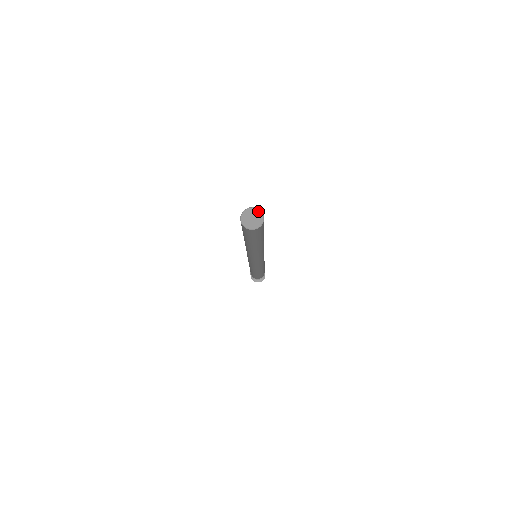
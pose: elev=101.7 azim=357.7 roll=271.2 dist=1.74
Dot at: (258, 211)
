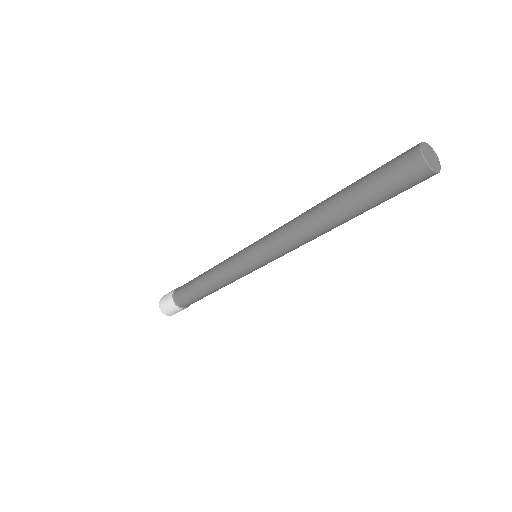
Dot at: (435, 153)
